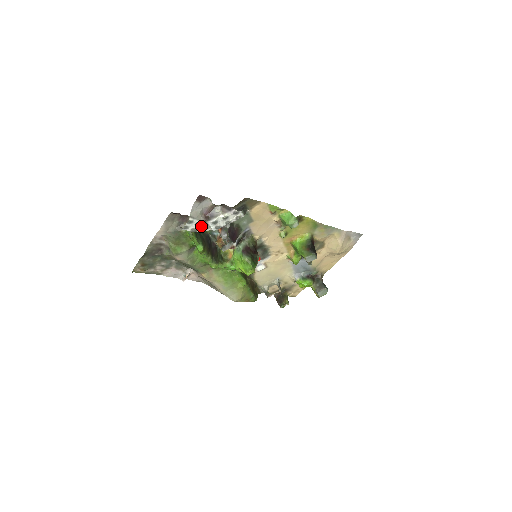
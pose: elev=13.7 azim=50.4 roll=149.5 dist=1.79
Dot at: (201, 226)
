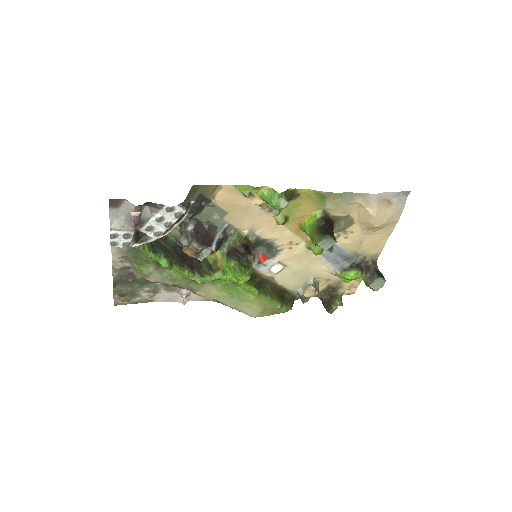
Dot at: (140, 237)
